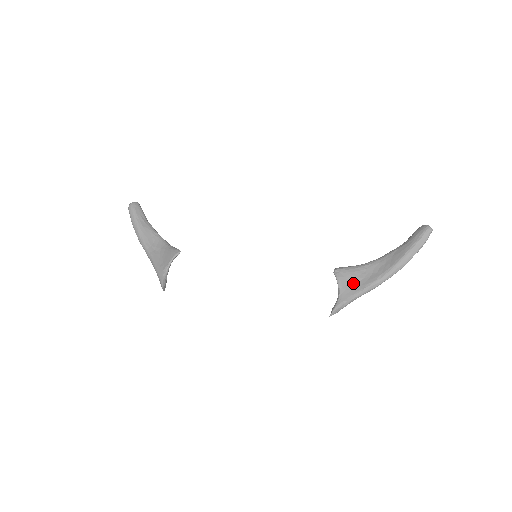
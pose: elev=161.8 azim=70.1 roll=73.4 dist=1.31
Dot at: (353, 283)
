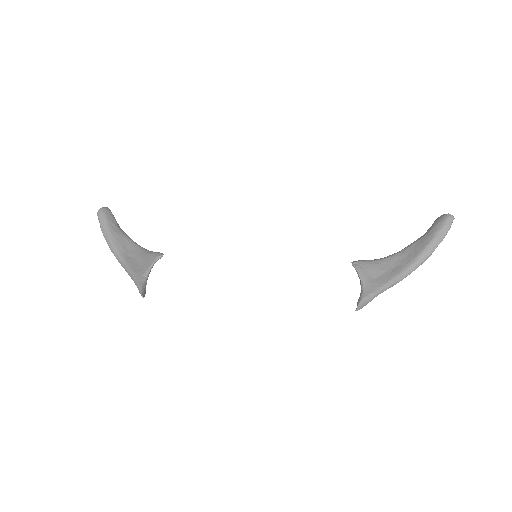
Dot at: (376, 276)
